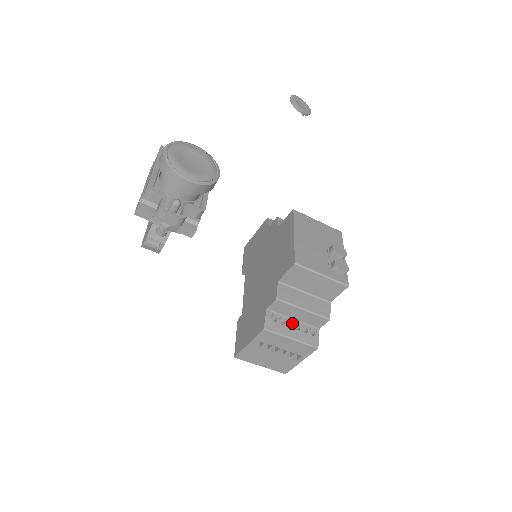
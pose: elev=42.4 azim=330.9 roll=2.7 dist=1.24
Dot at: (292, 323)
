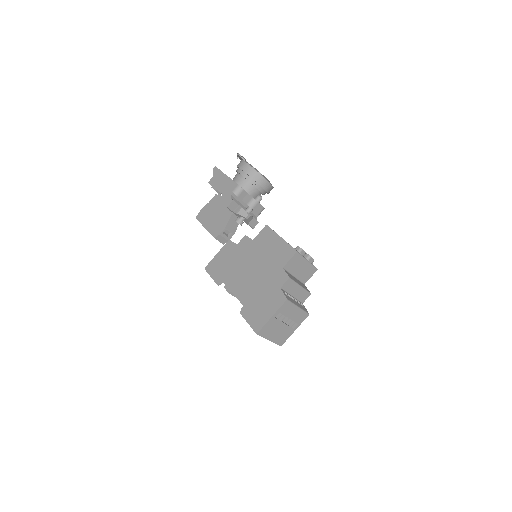
Dot at: (293, 298)
